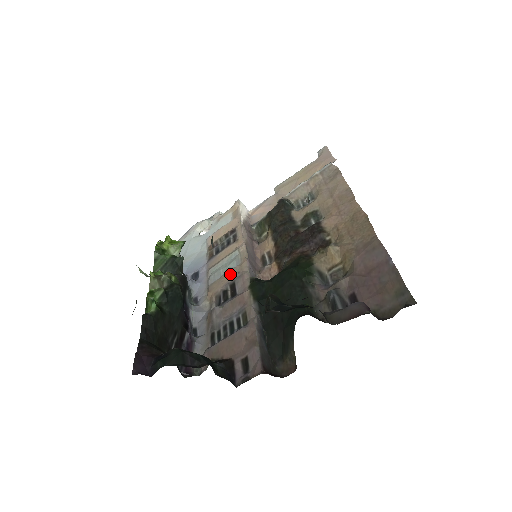
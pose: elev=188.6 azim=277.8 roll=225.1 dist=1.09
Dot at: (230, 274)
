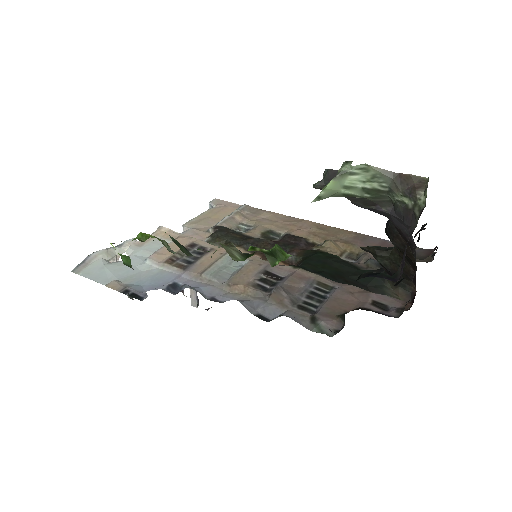
Dot at: (249, 268)
